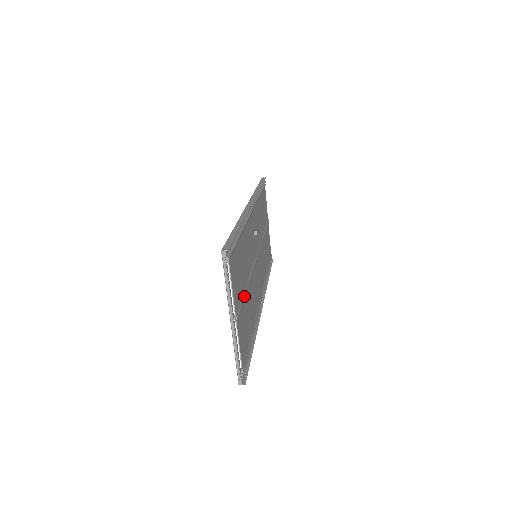
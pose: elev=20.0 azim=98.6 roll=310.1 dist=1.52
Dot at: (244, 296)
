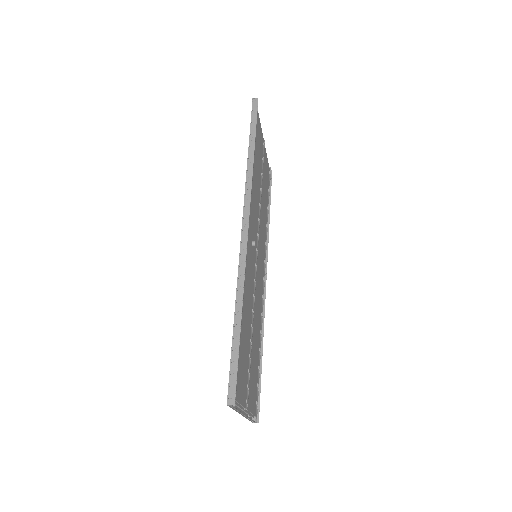
Dot at: (250, 359)
